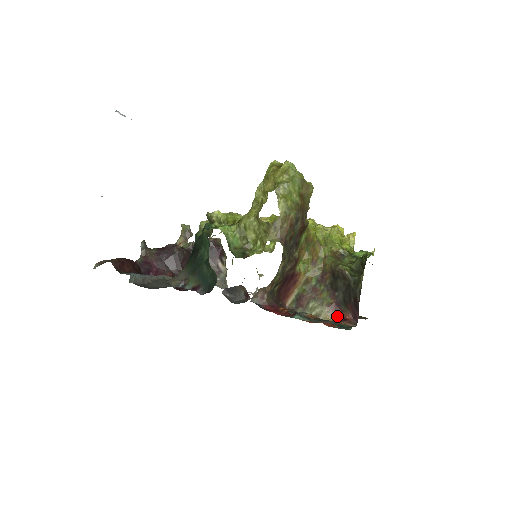
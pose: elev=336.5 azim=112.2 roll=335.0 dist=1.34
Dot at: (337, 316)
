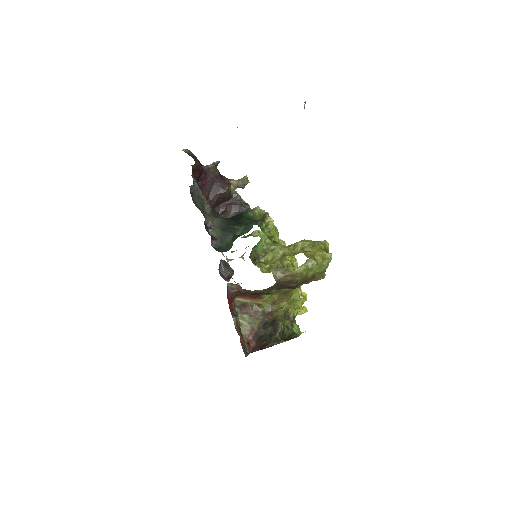
Dot at: (248, 337)
